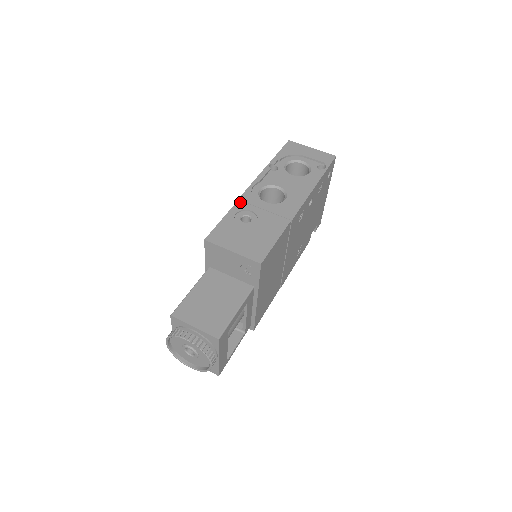
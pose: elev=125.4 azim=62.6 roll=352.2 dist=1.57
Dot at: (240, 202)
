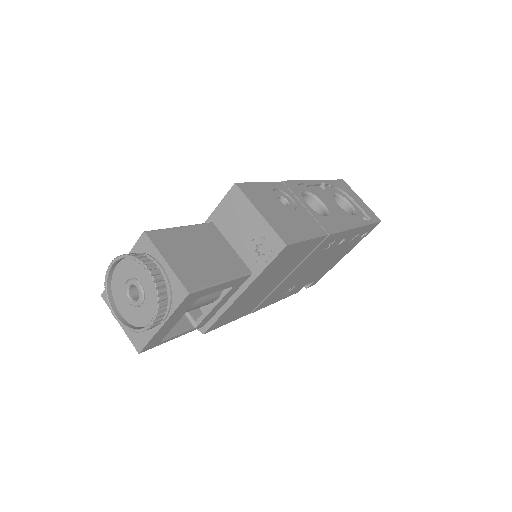
Dot at: (284, 184)
